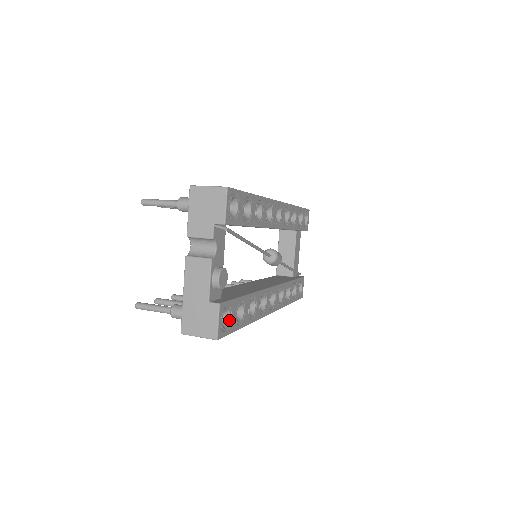
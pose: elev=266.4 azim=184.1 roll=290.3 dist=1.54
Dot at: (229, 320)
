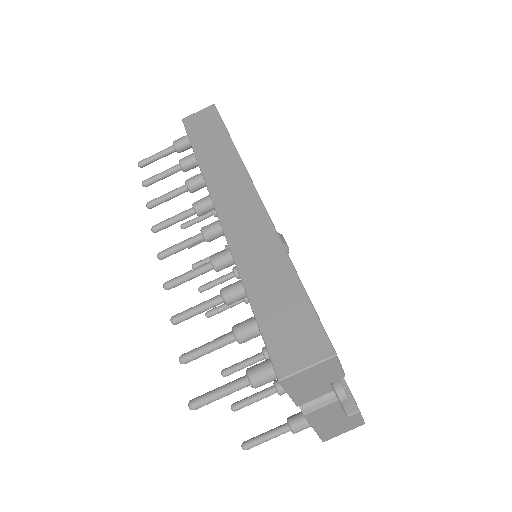
Dot at: occluded
